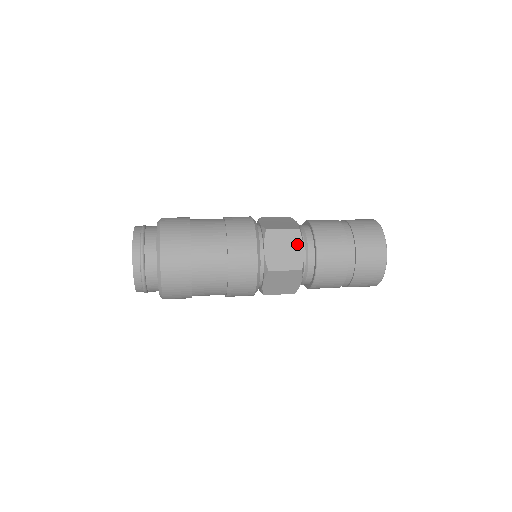
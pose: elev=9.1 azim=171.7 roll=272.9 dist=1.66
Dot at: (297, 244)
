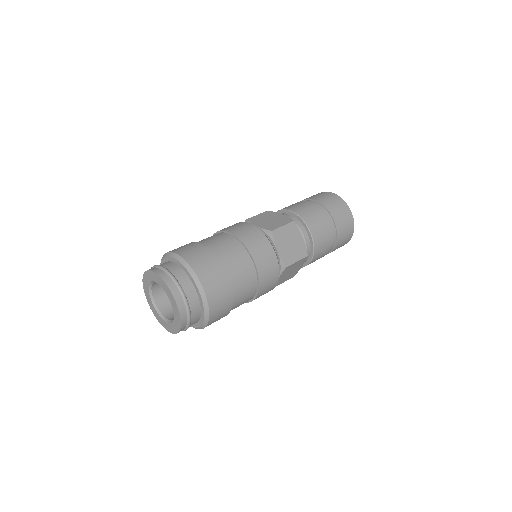
Dot at: (275, 215)
